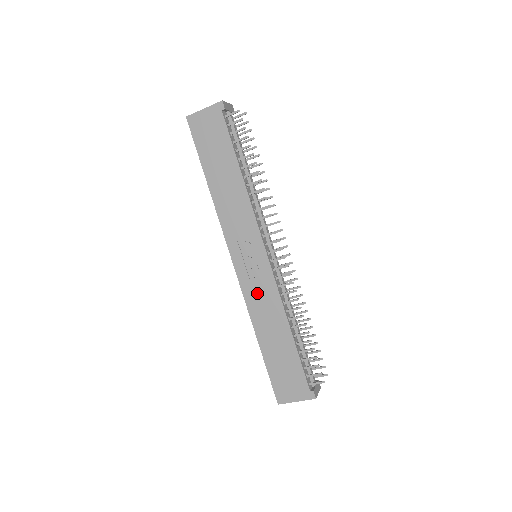
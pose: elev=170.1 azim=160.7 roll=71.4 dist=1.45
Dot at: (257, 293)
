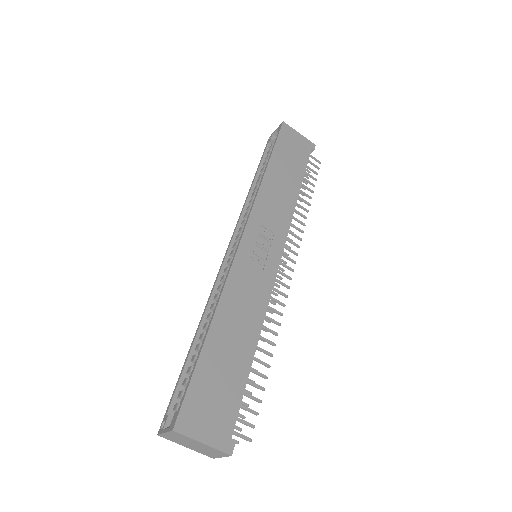
Dot at: (247, 281)
